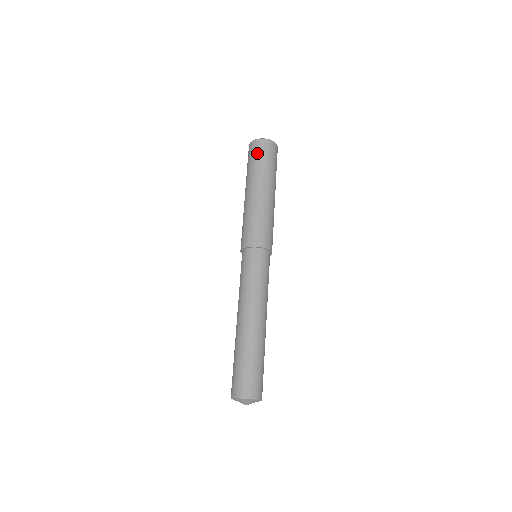
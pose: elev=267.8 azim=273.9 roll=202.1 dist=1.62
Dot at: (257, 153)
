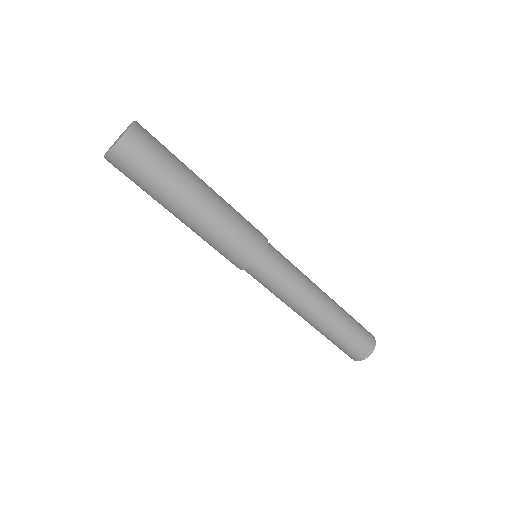
Dot at: (128, 176)
